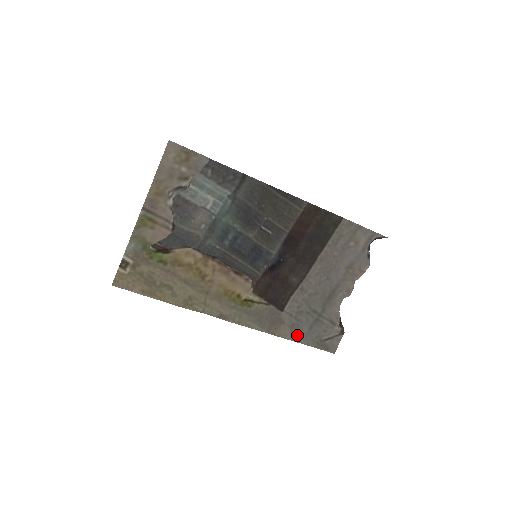
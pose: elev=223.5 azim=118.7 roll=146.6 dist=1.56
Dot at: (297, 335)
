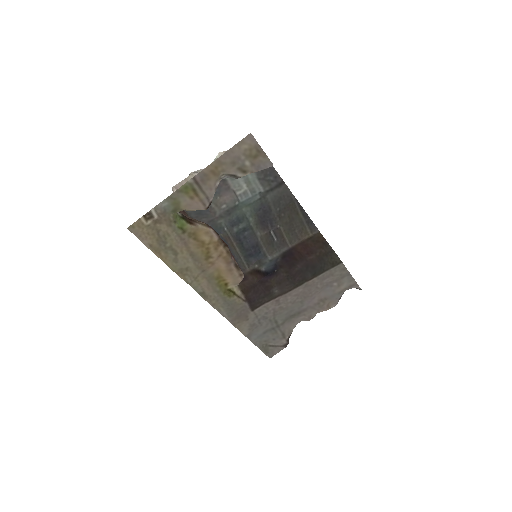
Dot at: (252, 333)
